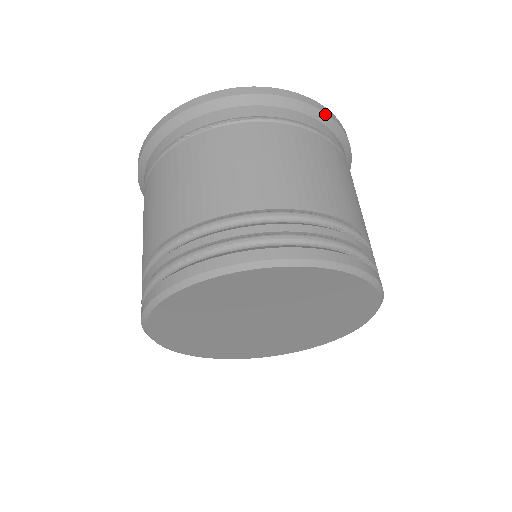
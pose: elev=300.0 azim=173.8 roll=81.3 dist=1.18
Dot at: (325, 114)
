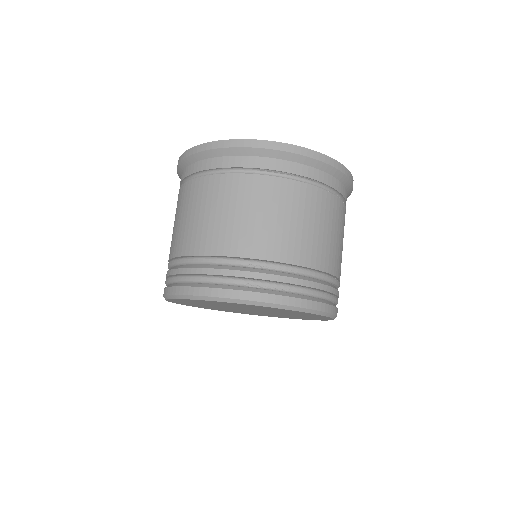
Dot at: (352, 187)
